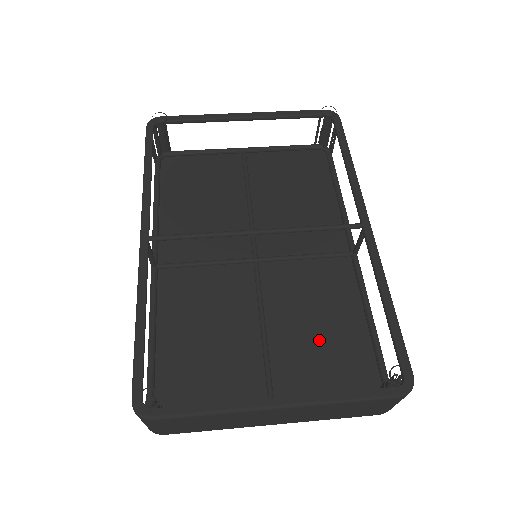
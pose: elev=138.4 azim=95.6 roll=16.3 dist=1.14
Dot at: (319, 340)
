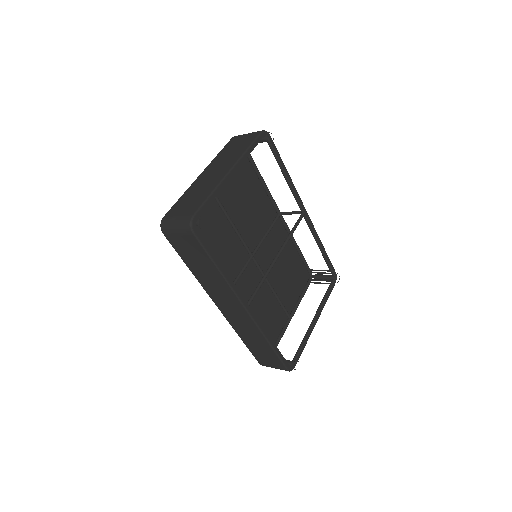
Dot at: (285, 271)
